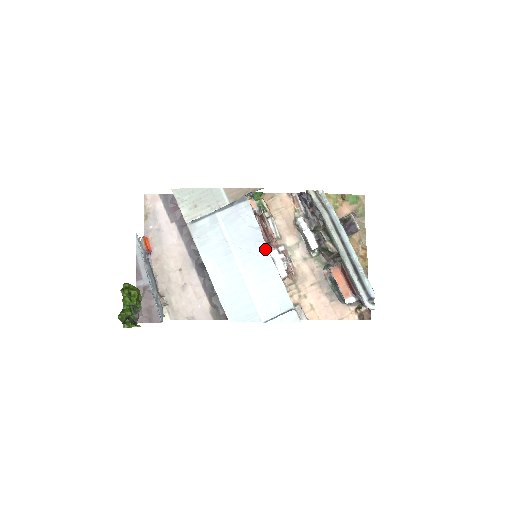
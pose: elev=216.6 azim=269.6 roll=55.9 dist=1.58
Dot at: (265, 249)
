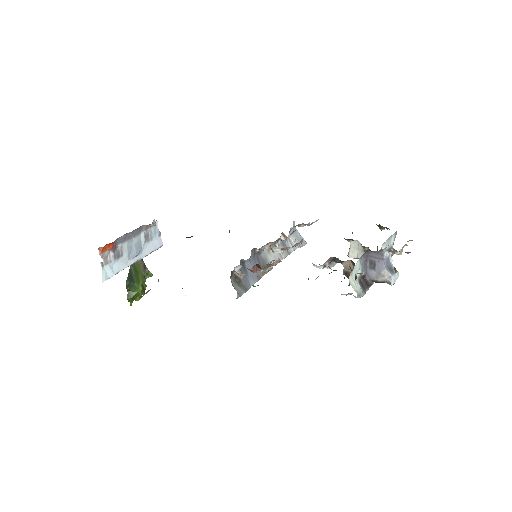
Dot at: occluded
